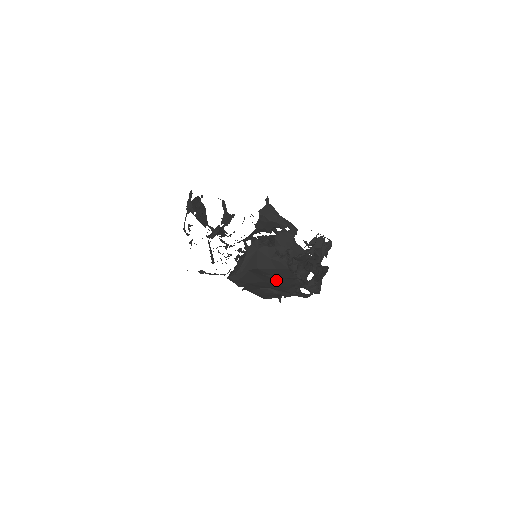
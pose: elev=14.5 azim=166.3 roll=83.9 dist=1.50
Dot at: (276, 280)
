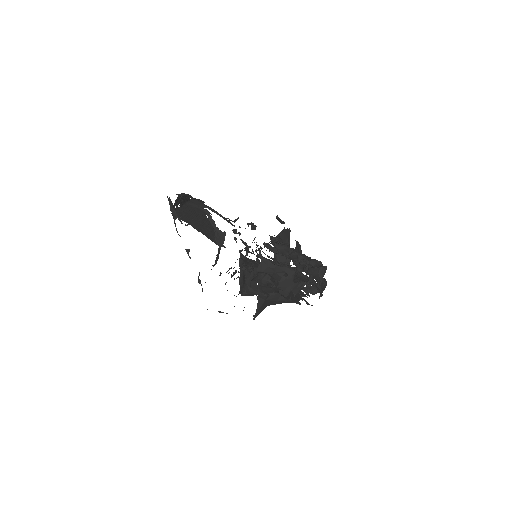
Dot at: occluded
